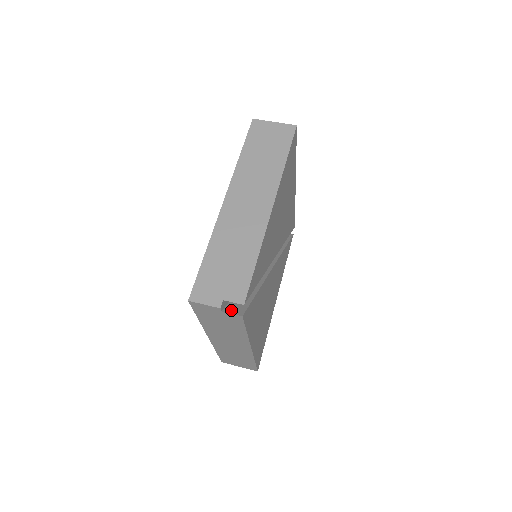
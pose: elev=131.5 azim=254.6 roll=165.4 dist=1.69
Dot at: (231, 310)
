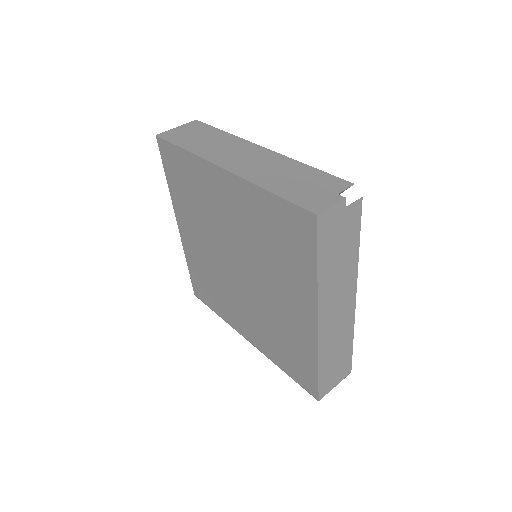
Dot at: occluded
